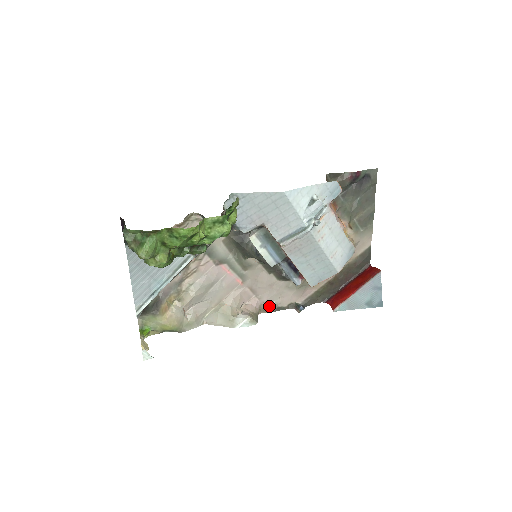
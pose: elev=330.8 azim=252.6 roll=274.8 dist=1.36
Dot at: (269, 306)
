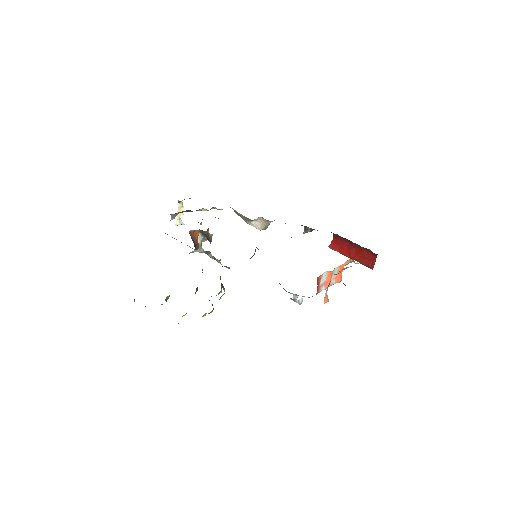
Dot at: occluded
